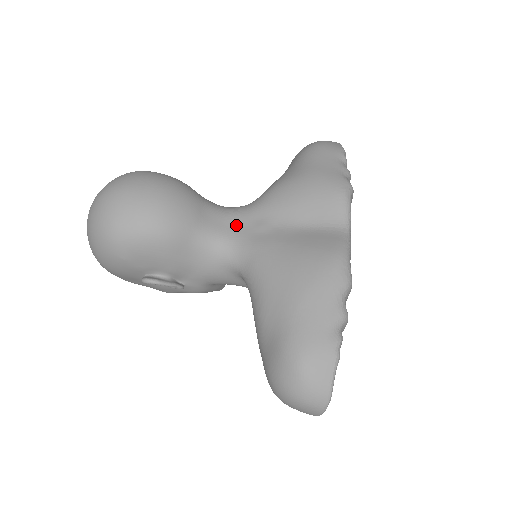
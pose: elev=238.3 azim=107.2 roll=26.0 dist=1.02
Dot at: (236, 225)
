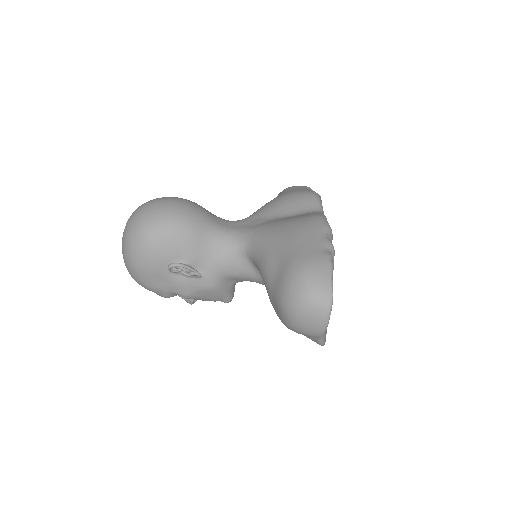
Dot at: (238, 225)
